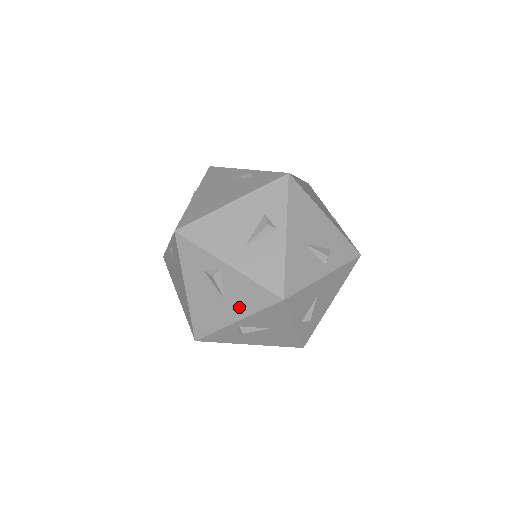
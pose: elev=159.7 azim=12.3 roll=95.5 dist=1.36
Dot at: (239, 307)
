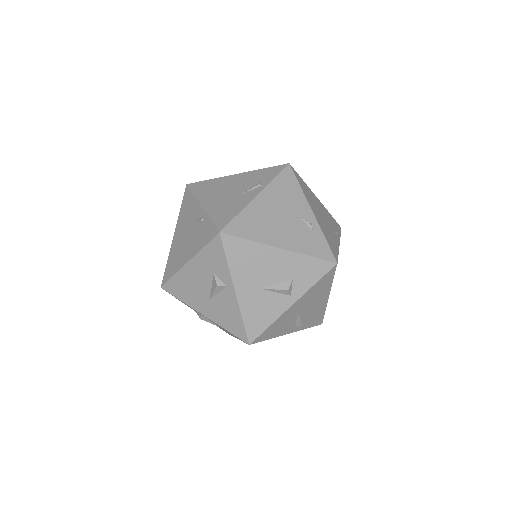
Dot at: (231, 334)
